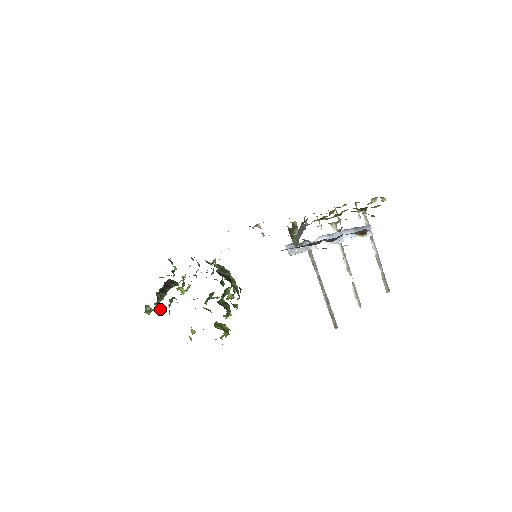
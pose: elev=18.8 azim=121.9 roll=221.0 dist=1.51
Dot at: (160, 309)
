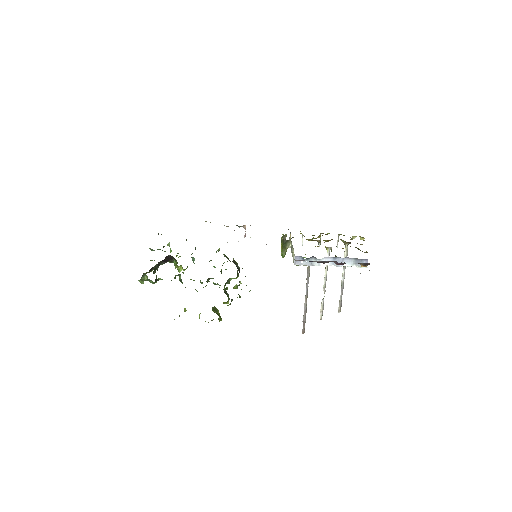
Dot at: (156, 281)
